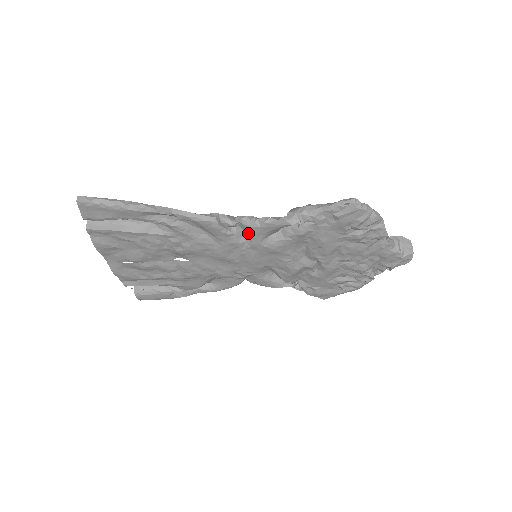
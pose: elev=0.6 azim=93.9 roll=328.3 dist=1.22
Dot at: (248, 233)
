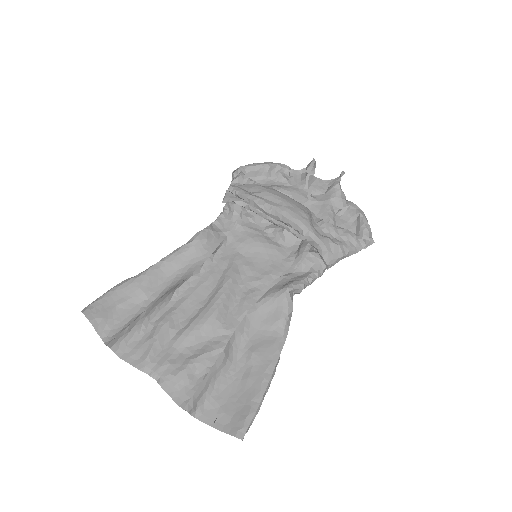
Dot at: occluded
